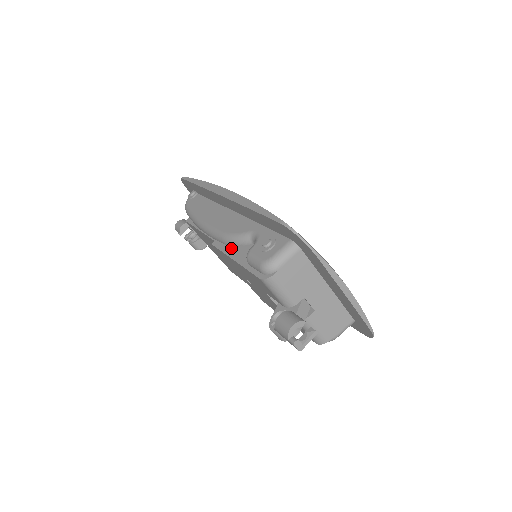
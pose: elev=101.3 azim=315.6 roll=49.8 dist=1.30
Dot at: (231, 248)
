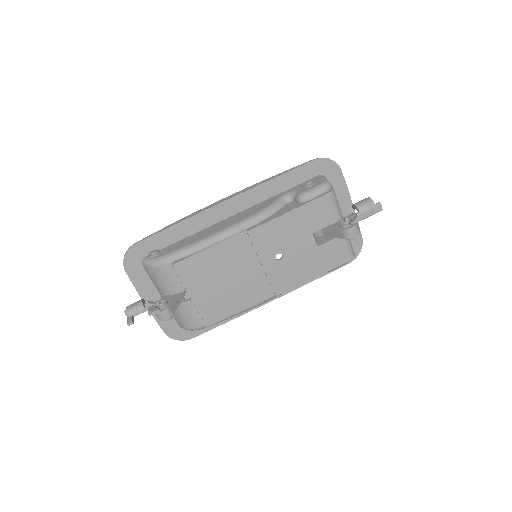
Dot at: (272, 216)
